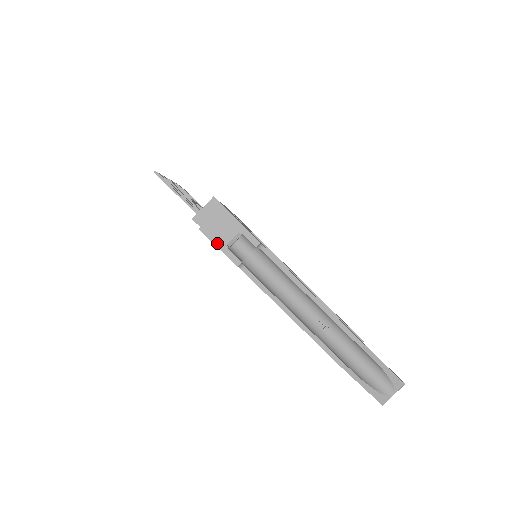
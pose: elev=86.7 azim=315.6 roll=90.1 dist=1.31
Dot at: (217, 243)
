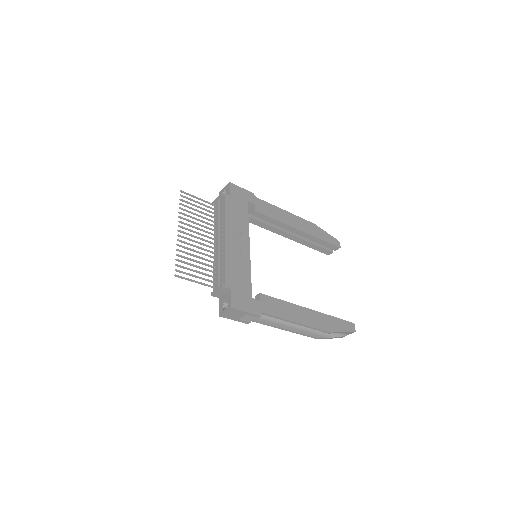
Dot at: (233, 319)
